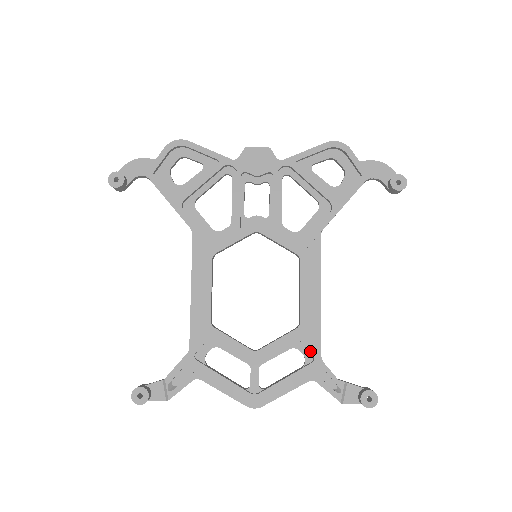
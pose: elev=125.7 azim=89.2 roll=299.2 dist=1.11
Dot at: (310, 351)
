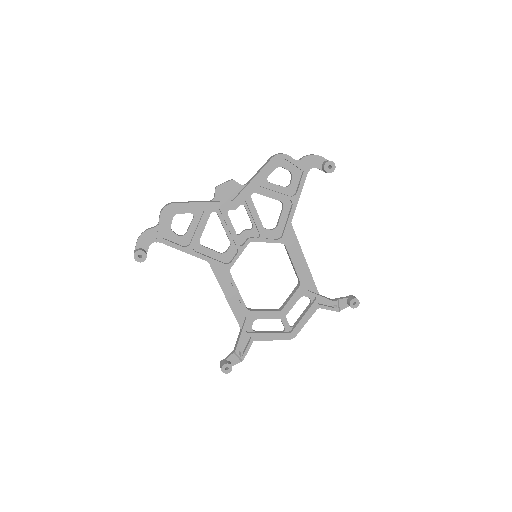
Dot at: (312, 295)
